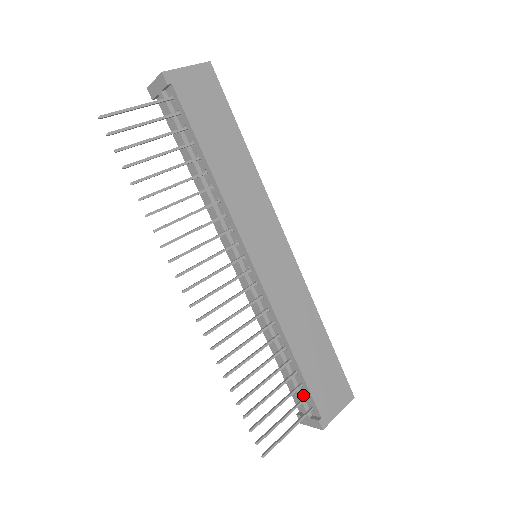
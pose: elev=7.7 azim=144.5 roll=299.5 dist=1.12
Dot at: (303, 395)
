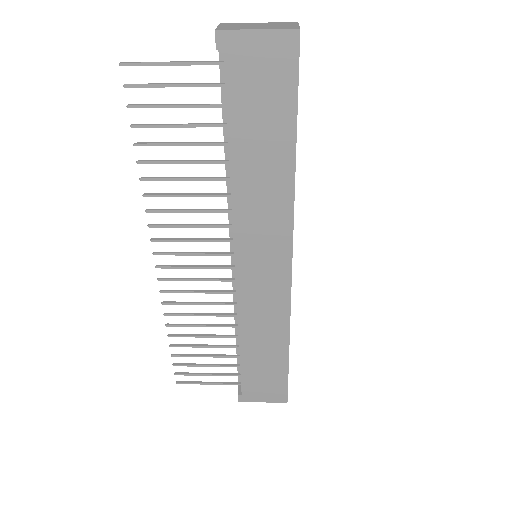
Dot at: occluded
